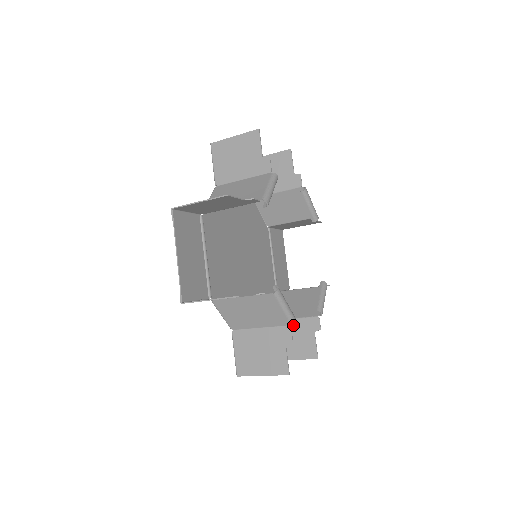
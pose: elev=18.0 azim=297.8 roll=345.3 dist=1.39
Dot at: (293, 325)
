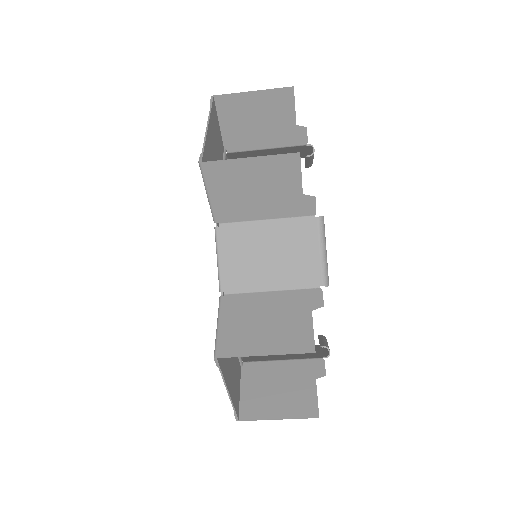
Dot at: (282, 368)
